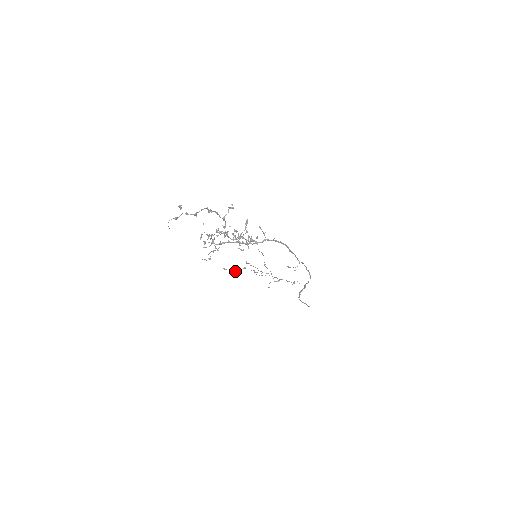
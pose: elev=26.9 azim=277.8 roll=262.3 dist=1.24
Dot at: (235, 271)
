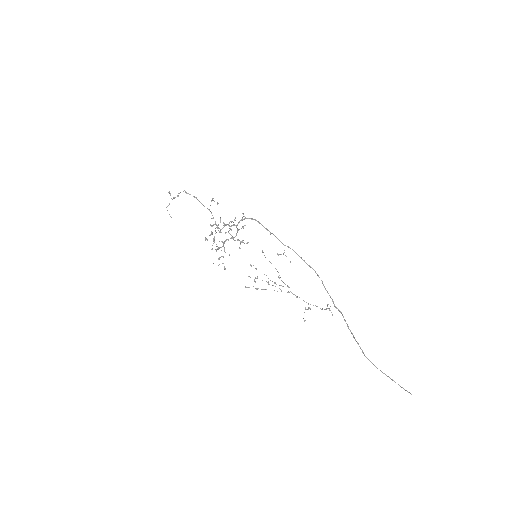
Dot at: (253, 286)
